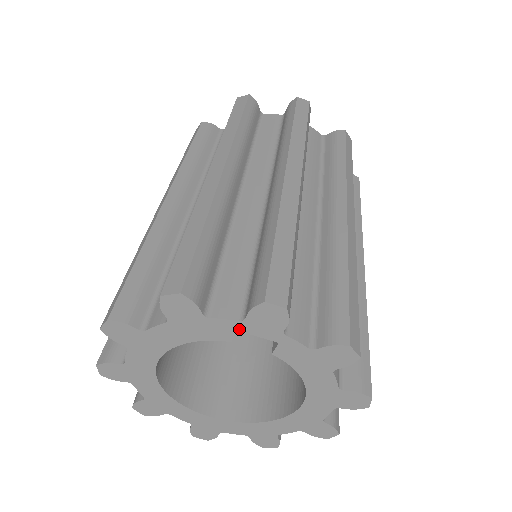
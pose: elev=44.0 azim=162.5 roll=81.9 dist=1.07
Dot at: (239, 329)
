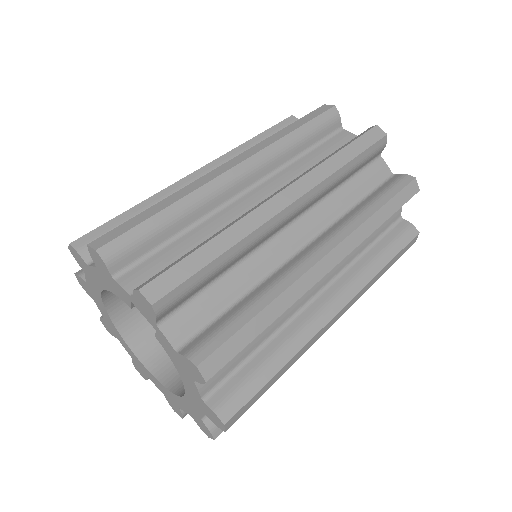
Dot at: (132, 302)
